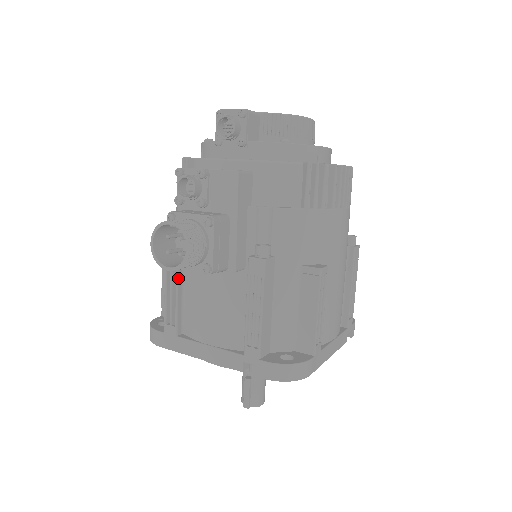
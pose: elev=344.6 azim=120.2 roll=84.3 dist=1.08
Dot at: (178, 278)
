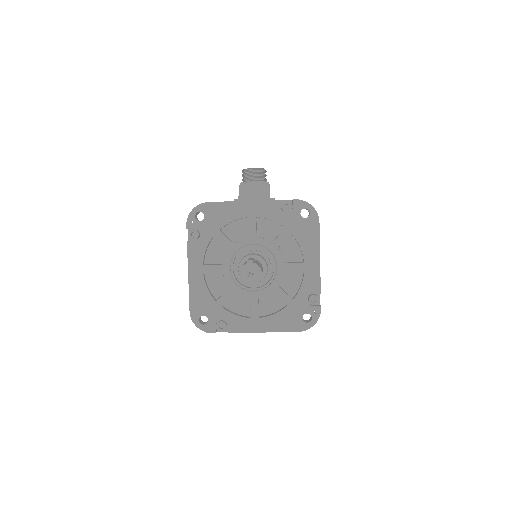
Dot at: occluded
